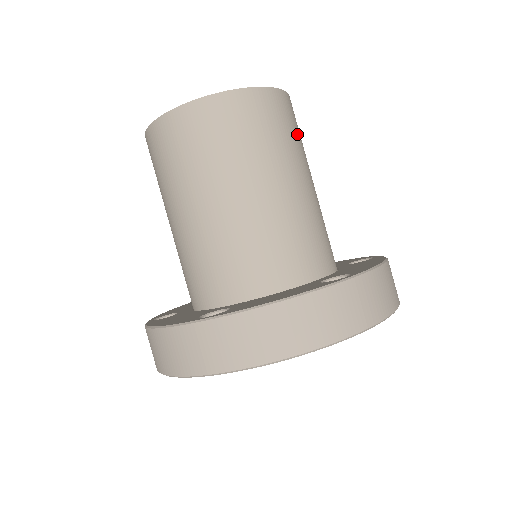
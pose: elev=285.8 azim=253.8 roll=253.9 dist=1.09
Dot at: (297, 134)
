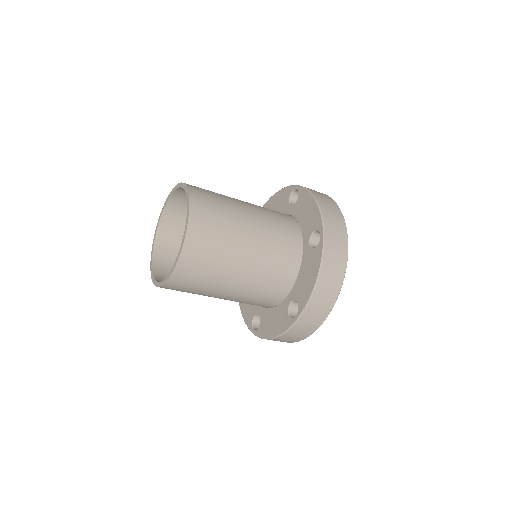
Dot at: (217, 200)
